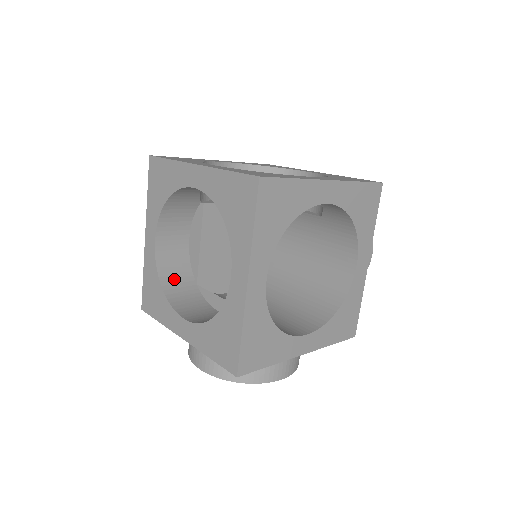
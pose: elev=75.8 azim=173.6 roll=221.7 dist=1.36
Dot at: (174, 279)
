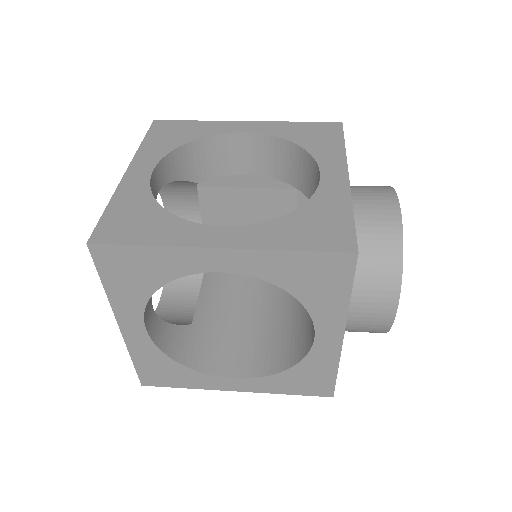
Dot at: occluded
